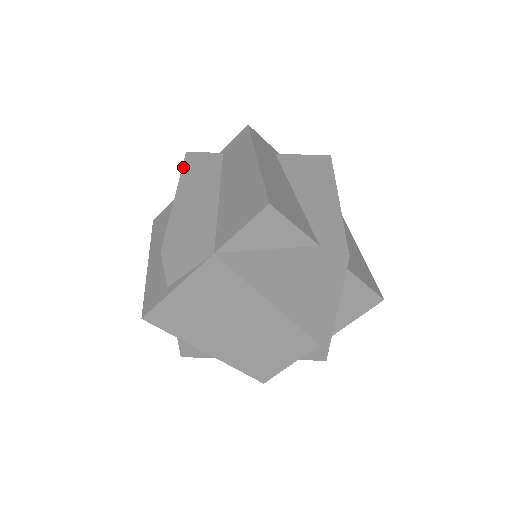
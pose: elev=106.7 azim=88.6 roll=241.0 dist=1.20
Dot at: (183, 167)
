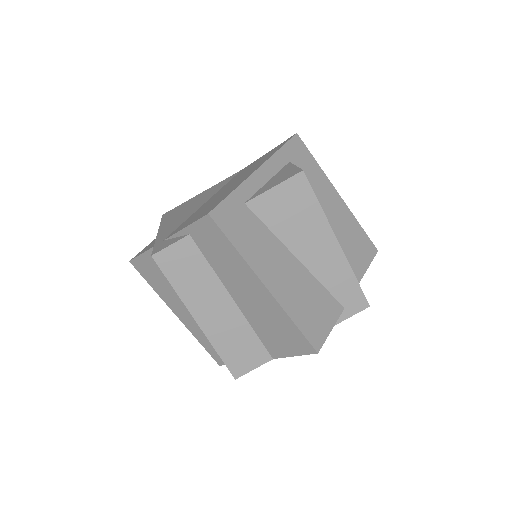
Dot at: (170, 282)
